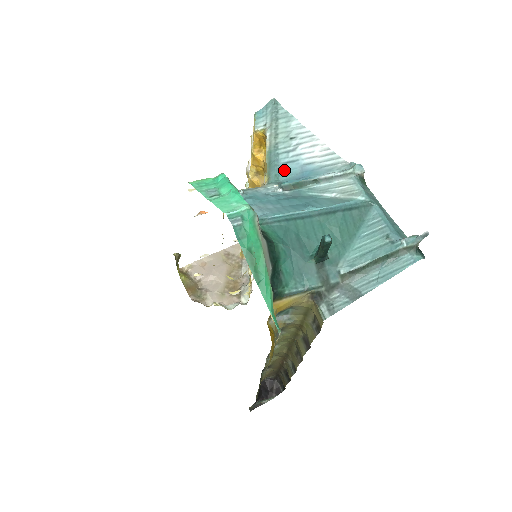
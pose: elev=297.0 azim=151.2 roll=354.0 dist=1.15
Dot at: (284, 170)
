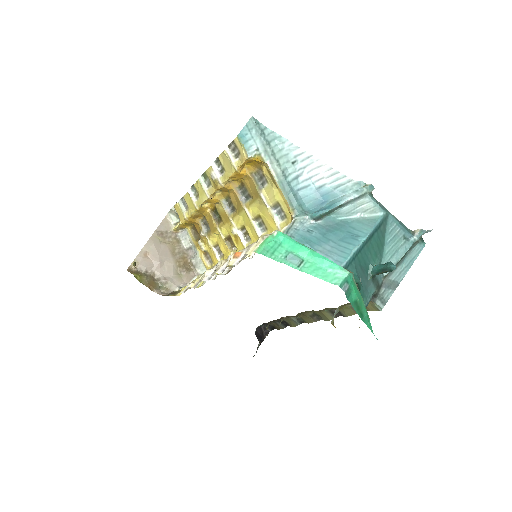
Dot at: (301, 197)
